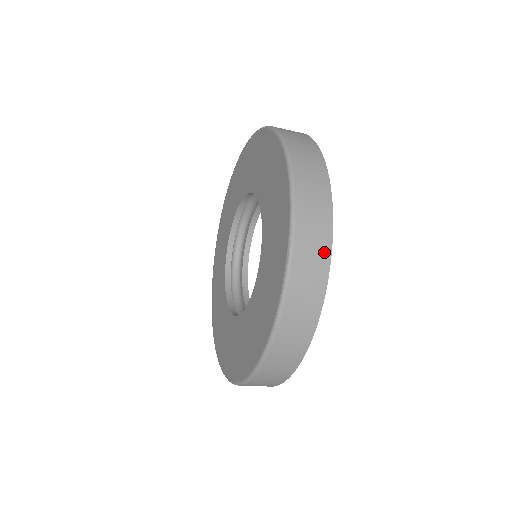
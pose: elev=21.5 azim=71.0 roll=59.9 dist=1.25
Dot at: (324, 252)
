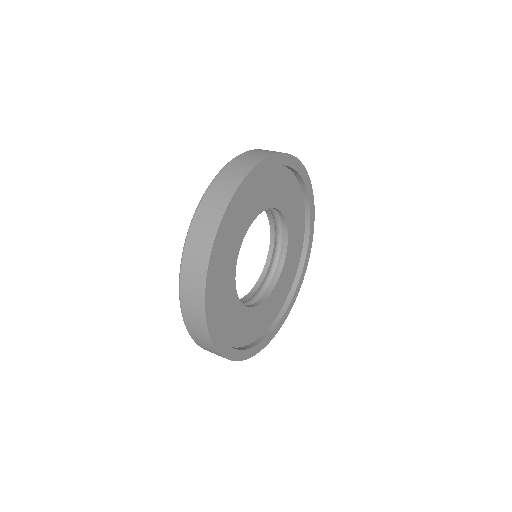
Dot at: (201, 274)
